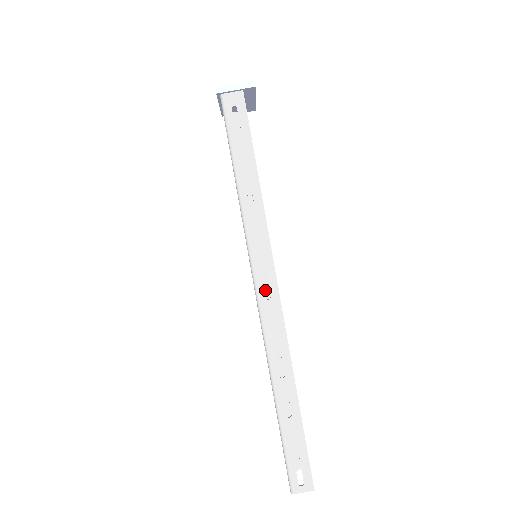
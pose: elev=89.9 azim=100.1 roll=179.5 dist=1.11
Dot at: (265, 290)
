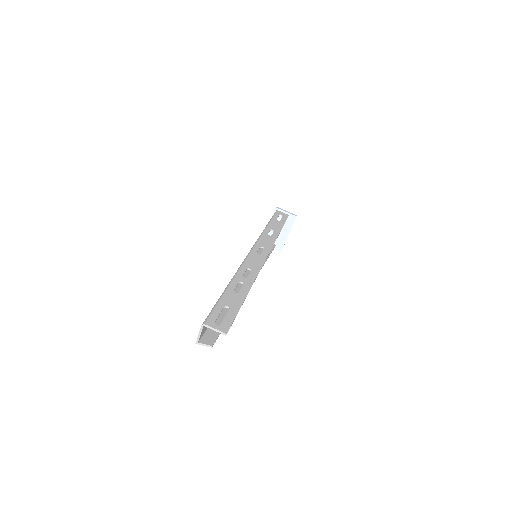
Dot at: occluded
